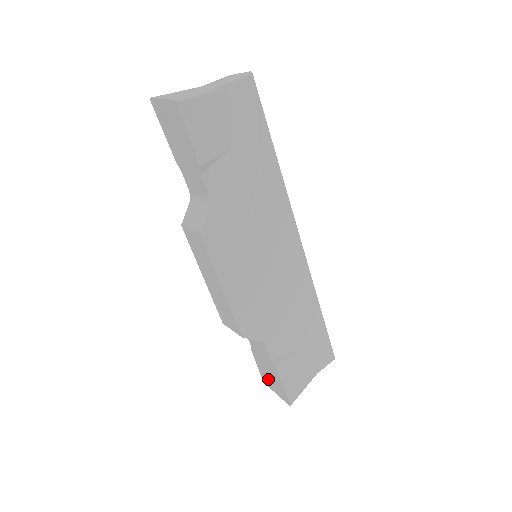
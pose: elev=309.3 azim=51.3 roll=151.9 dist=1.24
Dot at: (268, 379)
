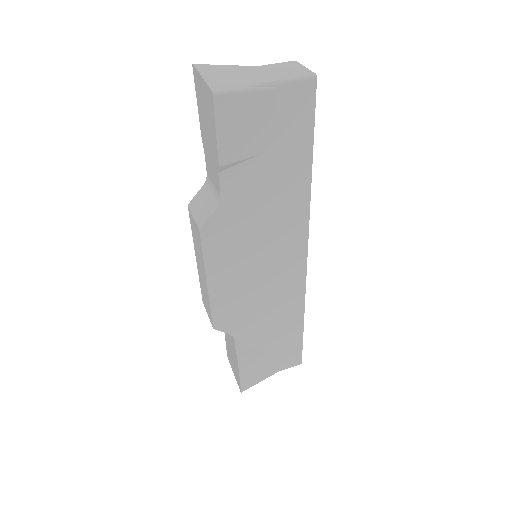
Dot at: (231, 359)
